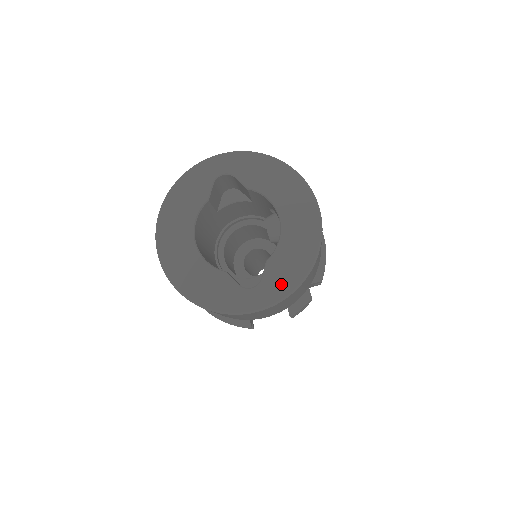
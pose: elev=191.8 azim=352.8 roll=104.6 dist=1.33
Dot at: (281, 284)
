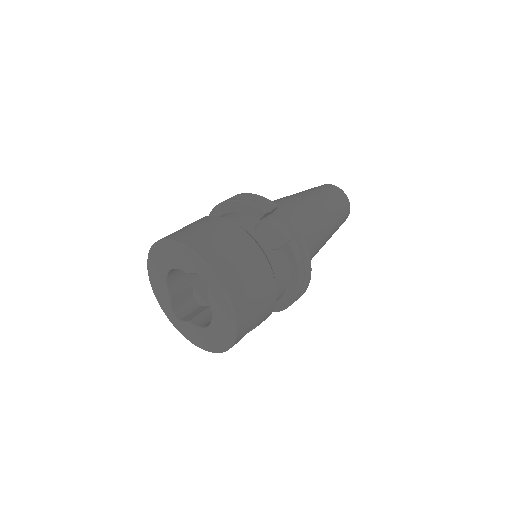
Dot at: (186, 333)
